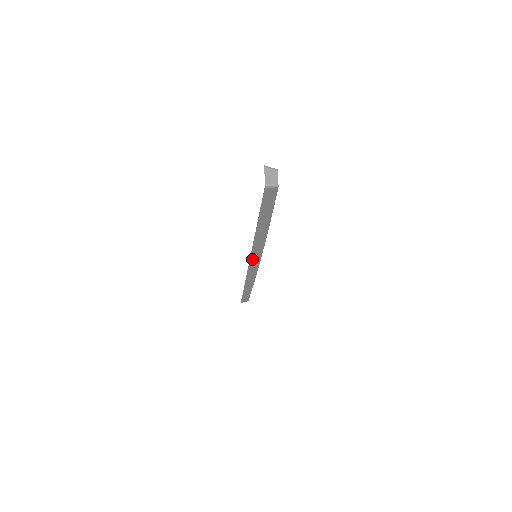
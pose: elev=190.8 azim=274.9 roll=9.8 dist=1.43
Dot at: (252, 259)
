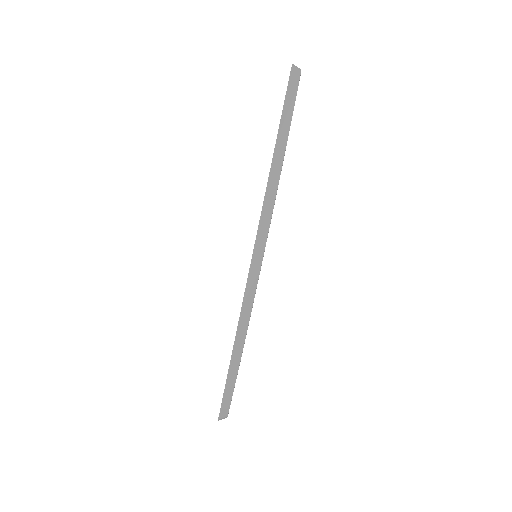
Dot at: (257, 244)
